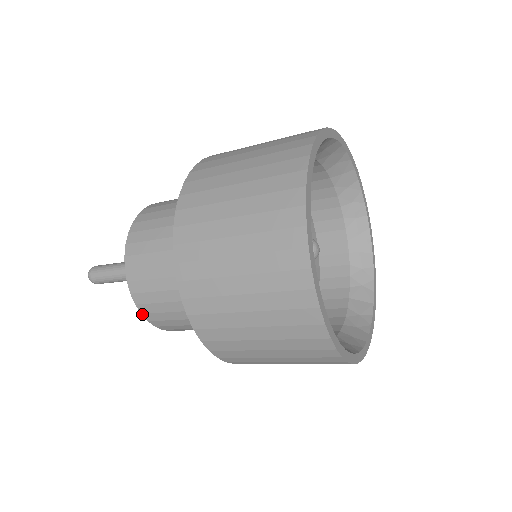
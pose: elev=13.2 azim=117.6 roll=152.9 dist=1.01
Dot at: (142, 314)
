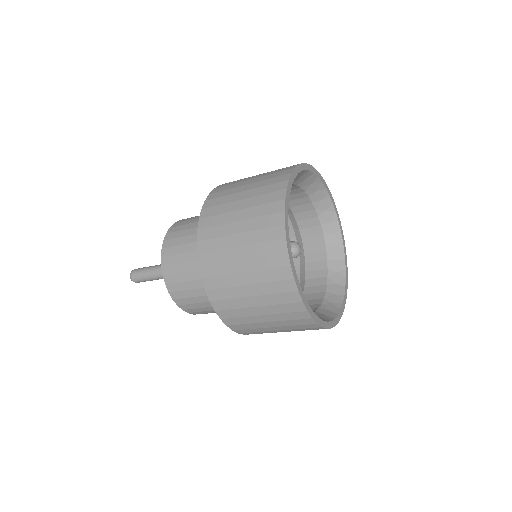
Dot at: occluded
